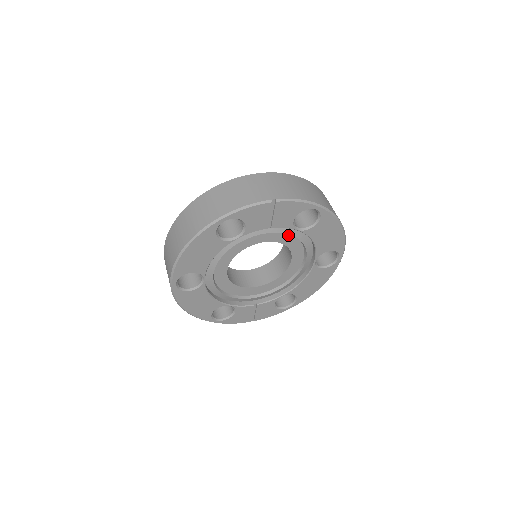
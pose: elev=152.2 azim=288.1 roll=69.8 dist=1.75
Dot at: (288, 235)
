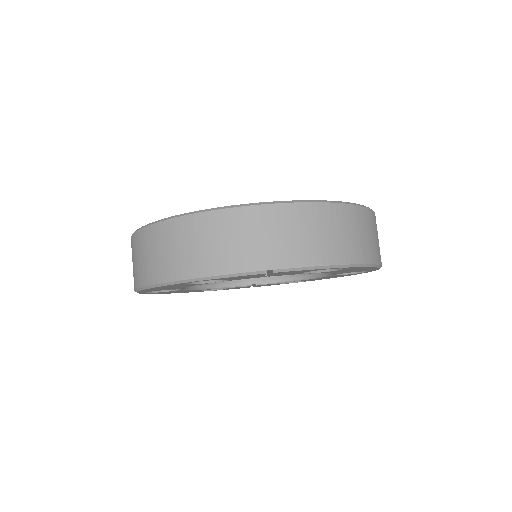
Dot at: occluded
